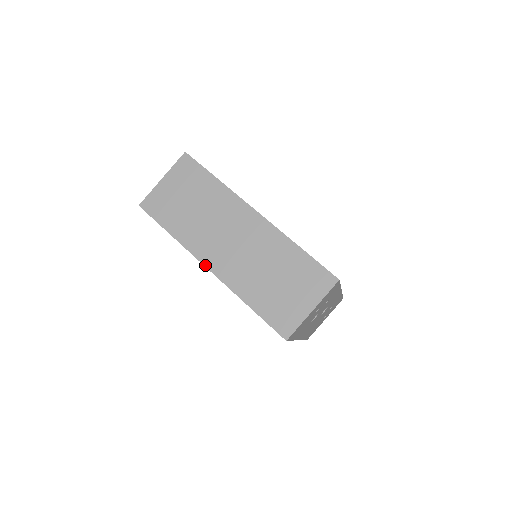
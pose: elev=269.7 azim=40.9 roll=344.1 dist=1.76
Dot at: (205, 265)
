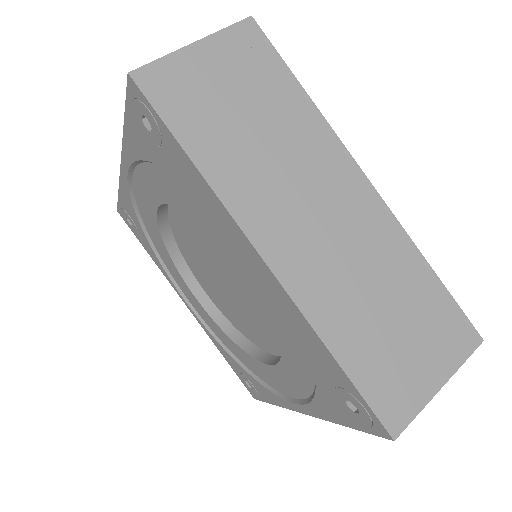
Dot at: (258, 249)
